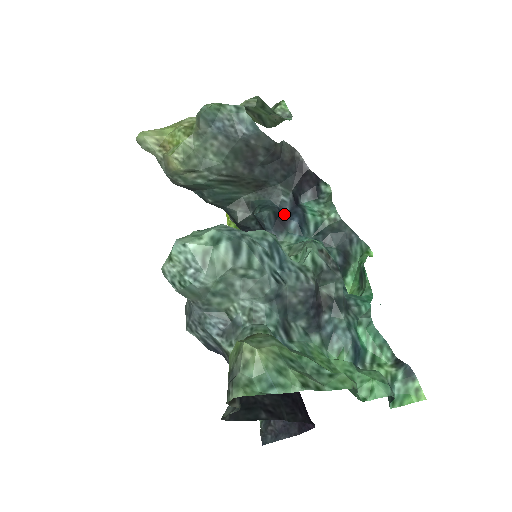
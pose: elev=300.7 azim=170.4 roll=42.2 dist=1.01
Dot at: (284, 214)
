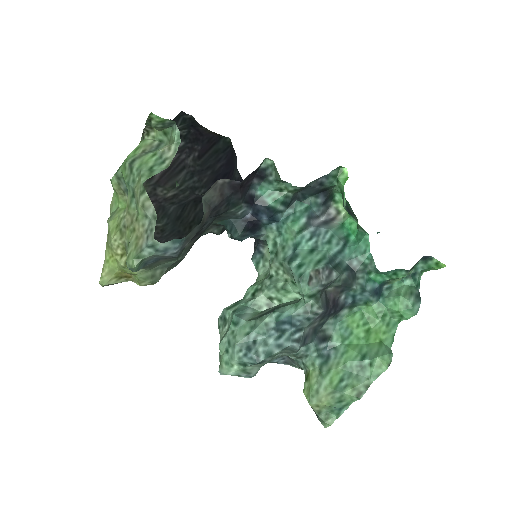
Dot at: (251, 220)
